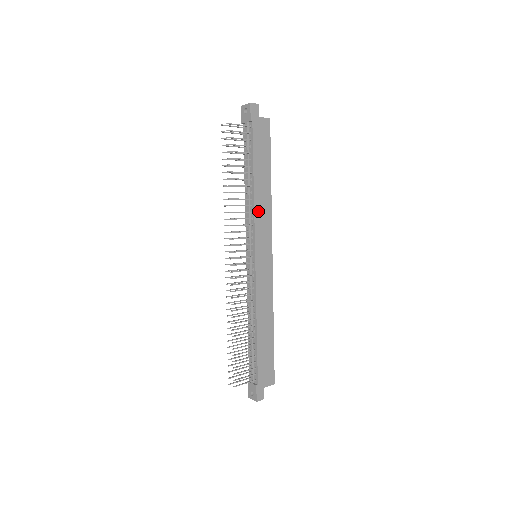
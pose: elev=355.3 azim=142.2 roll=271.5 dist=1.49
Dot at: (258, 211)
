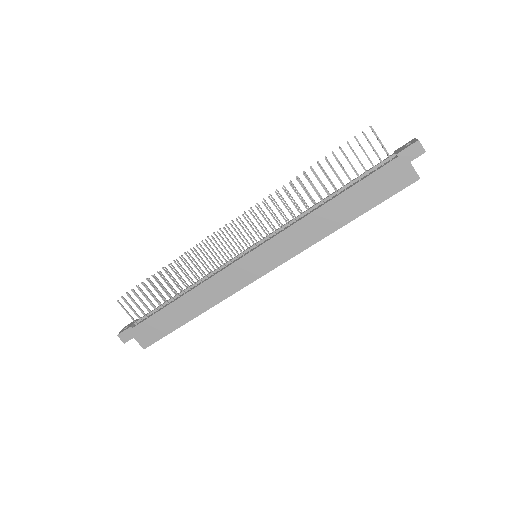
Dot at: (300, 227)
